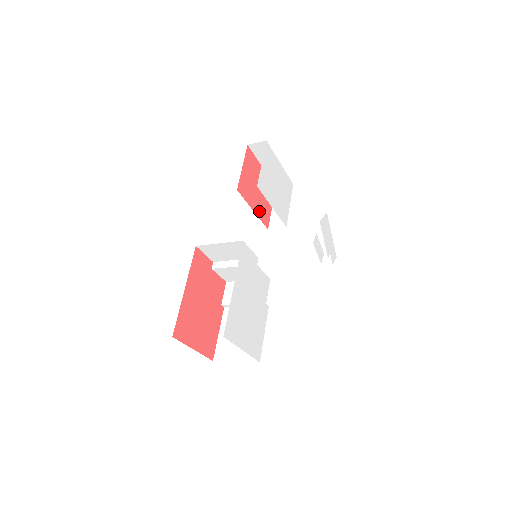
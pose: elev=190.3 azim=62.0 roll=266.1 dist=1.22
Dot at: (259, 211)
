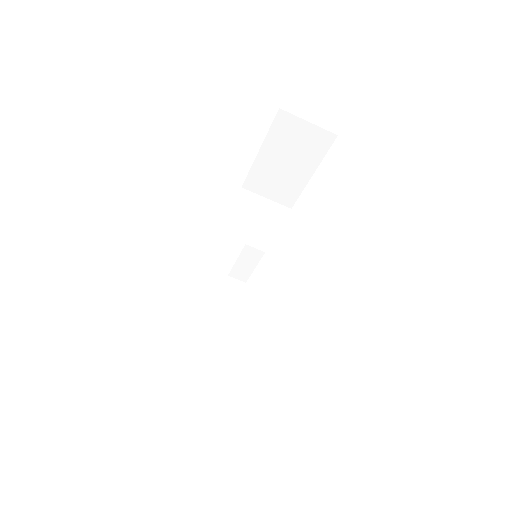
Dot at: occluded
